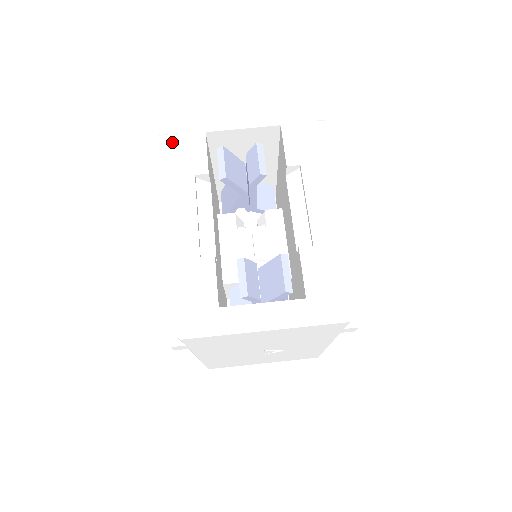
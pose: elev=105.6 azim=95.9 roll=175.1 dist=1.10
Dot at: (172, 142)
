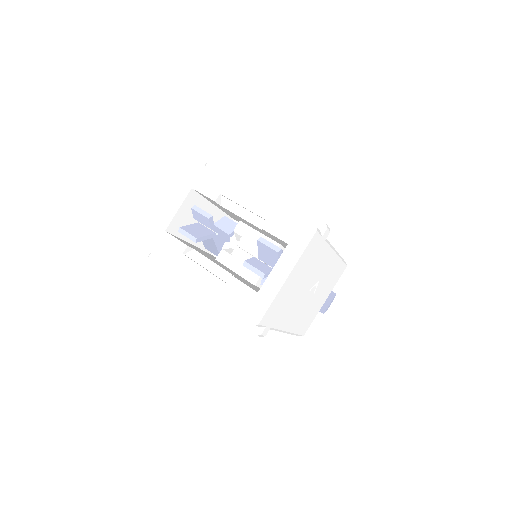
Dot at: (157, 253)
